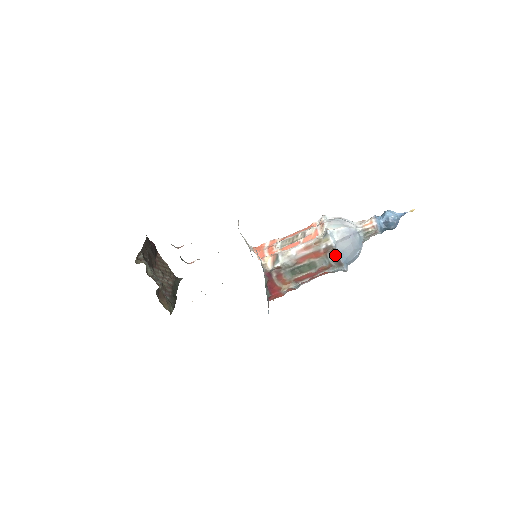
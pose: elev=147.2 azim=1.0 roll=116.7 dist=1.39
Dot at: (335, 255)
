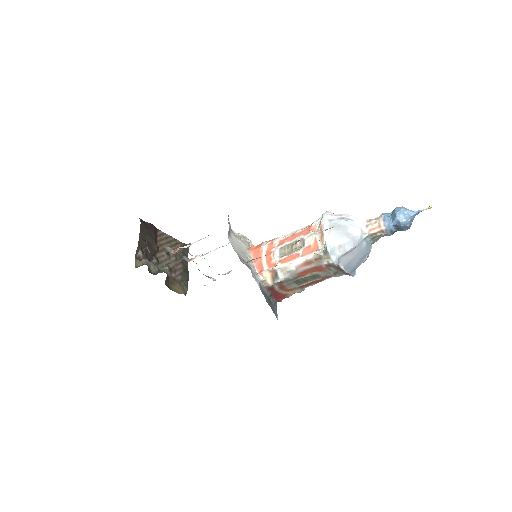
Dot at: (339, 269)
